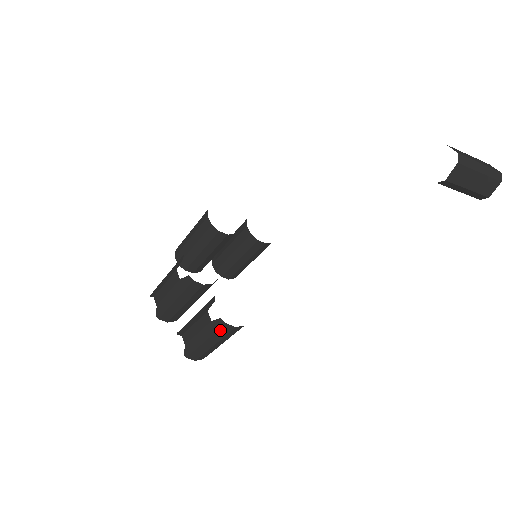
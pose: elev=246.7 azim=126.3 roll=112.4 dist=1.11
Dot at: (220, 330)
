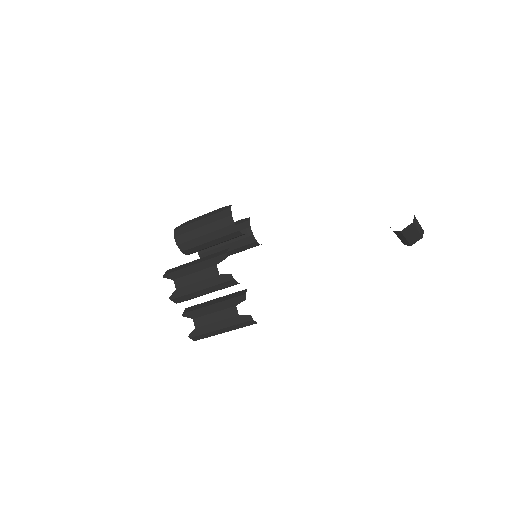
Dot at: (243, 323)
